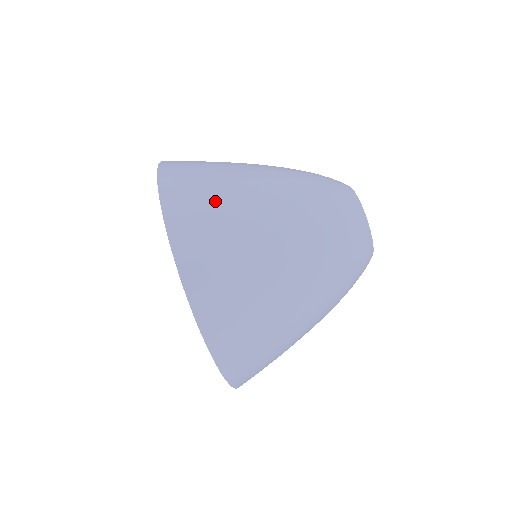
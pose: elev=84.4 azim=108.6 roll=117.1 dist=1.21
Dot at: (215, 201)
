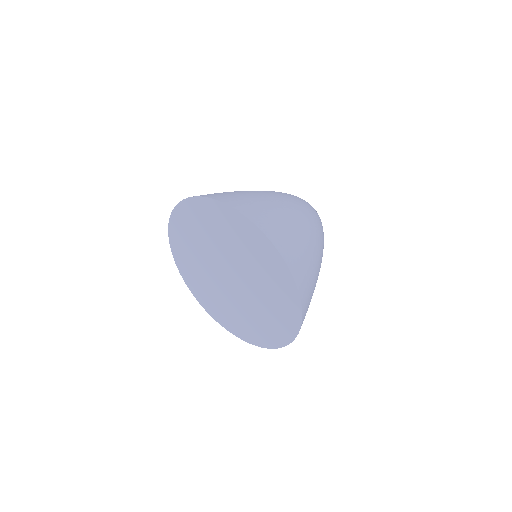
Dot at: (249, 198)
